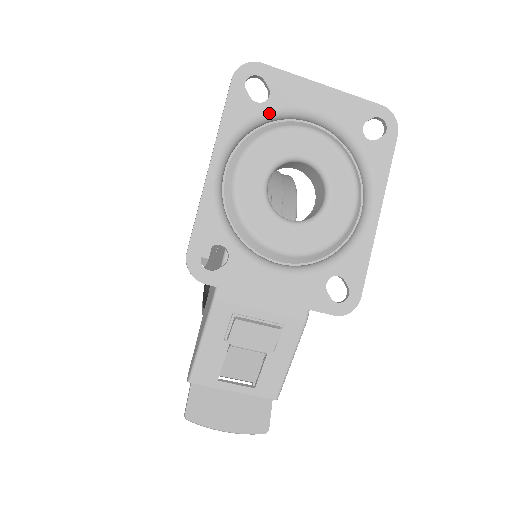
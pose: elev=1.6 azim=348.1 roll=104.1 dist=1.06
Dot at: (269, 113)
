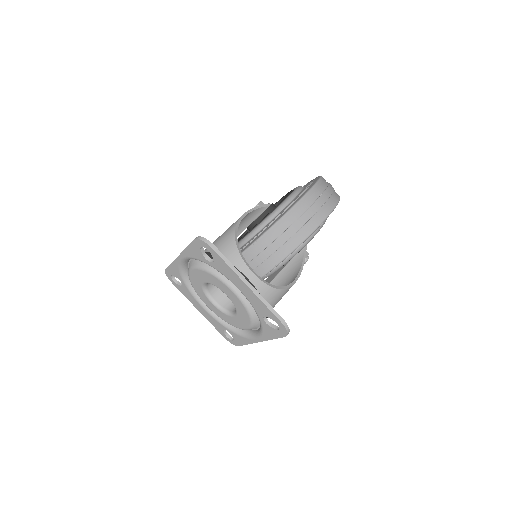
Dot at: occluded
